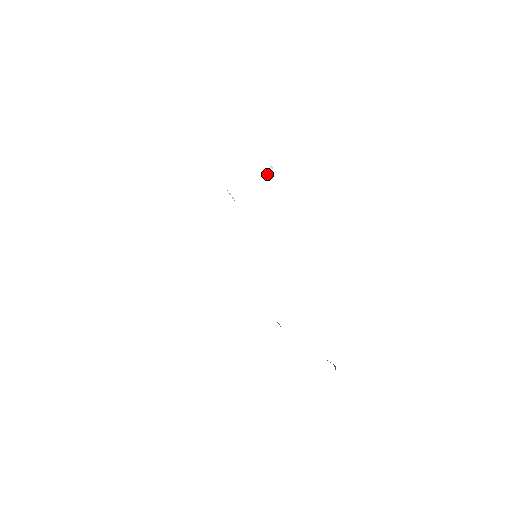
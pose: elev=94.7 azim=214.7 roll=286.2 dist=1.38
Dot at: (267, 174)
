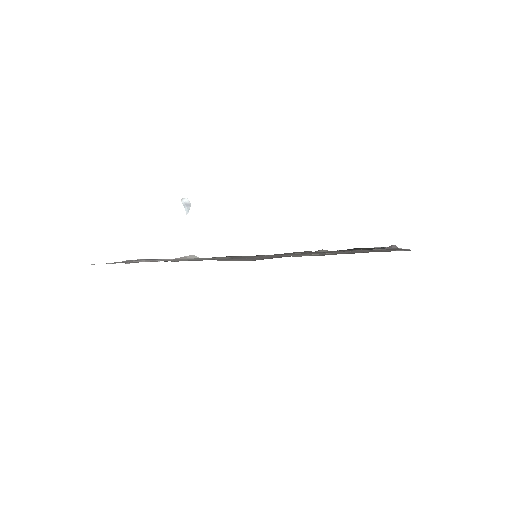
Dot at: (187, 207)
